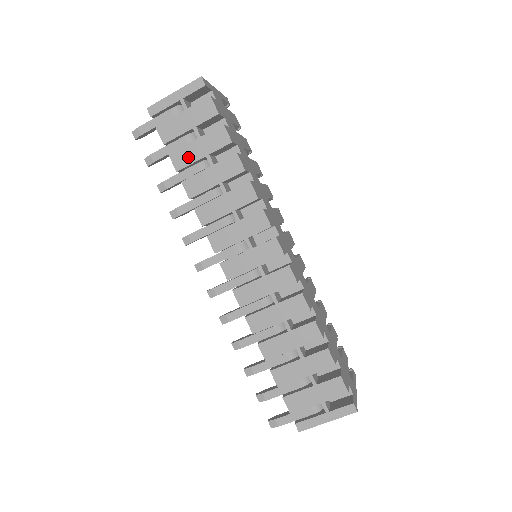
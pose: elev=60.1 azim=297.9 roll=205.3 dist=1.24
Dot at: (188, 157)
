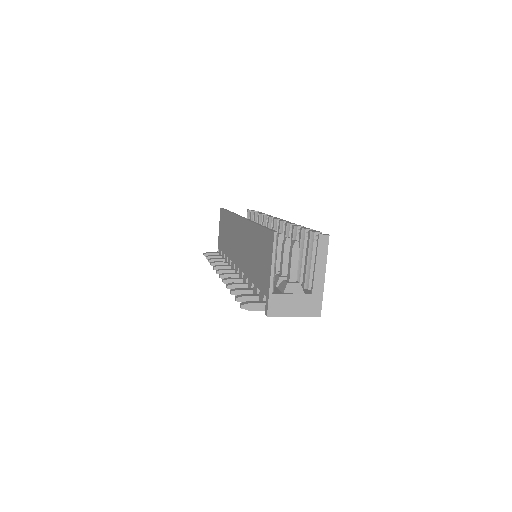
Dot at: occluded
